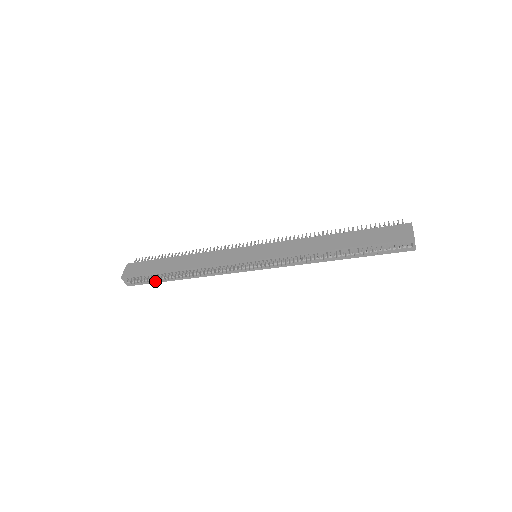
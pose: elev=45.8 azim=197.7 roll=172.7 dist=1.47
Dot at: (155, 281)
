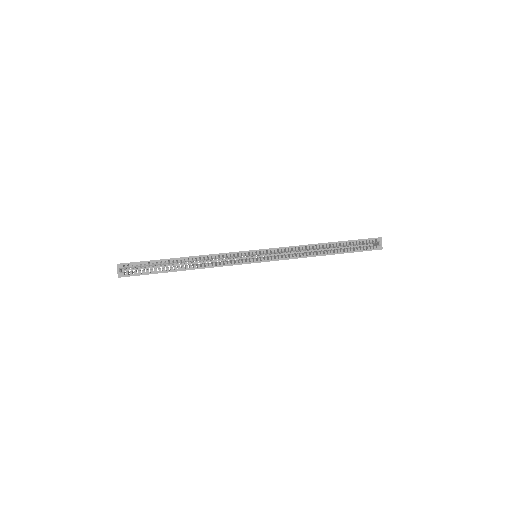
Dot at: (153, 272)
